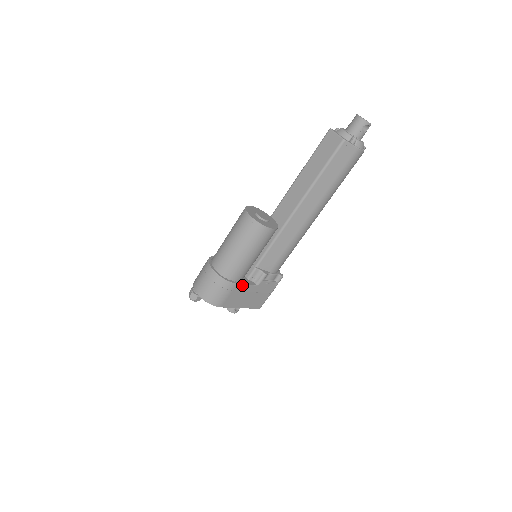
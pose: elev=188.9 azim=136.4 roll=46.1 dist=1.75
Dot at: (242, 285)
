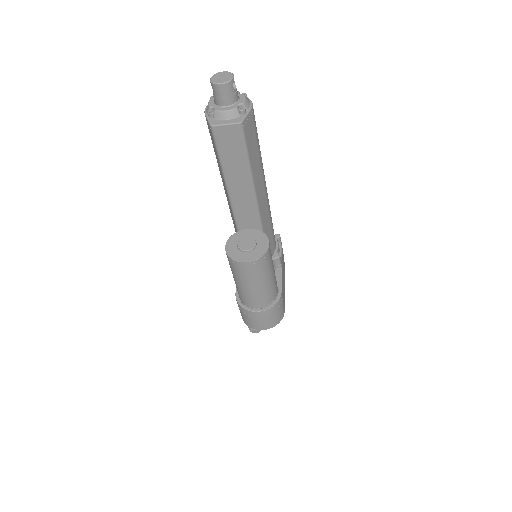
Dot at: (281, 285)
